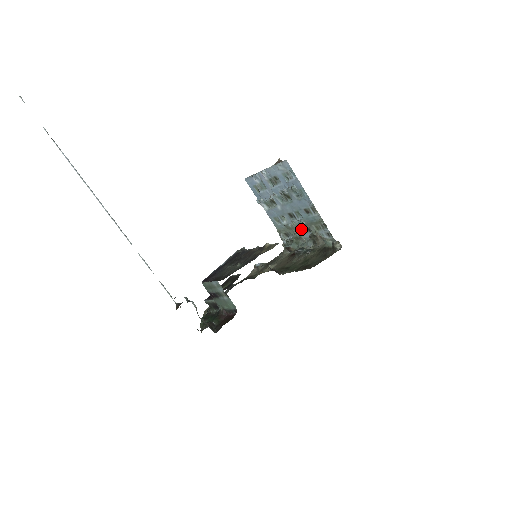
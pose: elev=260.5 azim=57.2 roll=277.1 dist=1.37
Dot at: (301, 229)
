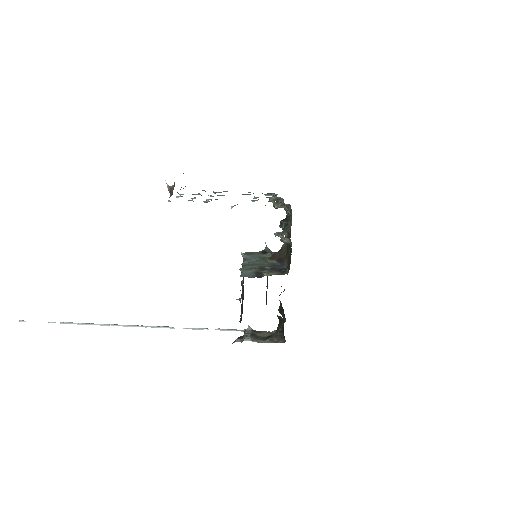
Dot at: occluded
